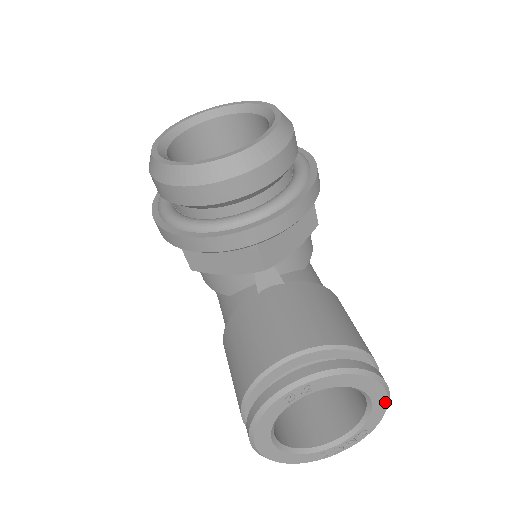
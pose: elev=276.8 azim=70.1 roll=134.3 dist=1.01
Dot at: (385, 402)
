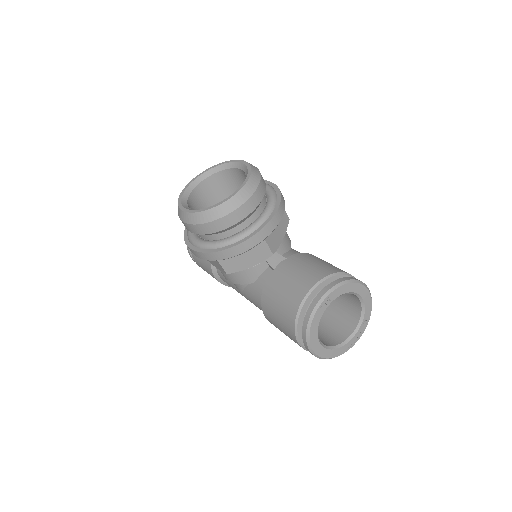
Dot at: (370, 297)
